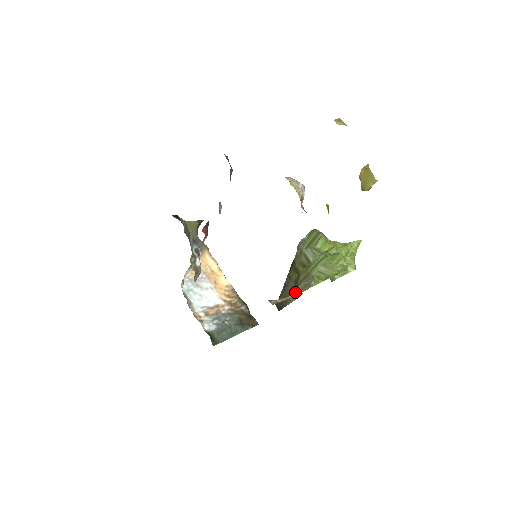
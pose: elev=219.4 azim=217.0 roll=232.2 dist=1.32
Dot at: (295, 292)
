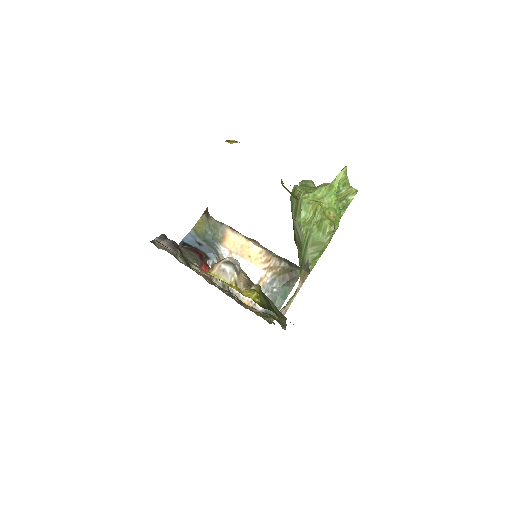
Dot at: (299, 284)
